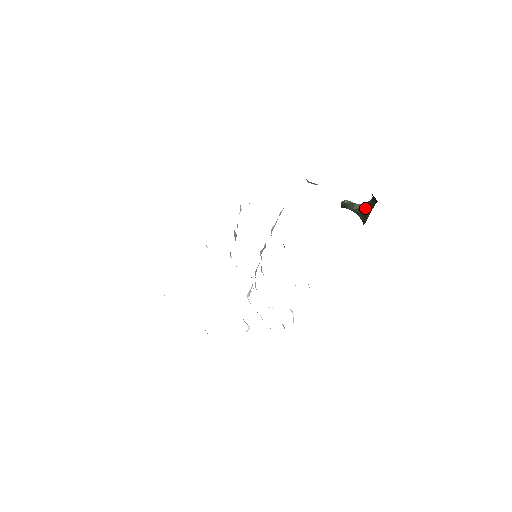
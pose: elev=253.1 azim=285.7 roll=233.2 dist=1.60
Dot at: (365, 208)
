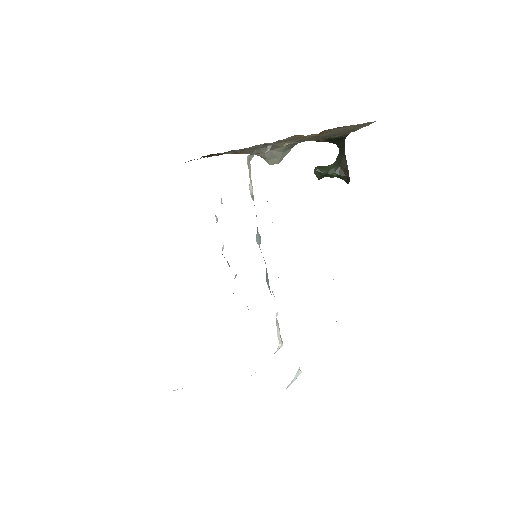
Dot at: (339, 163)
